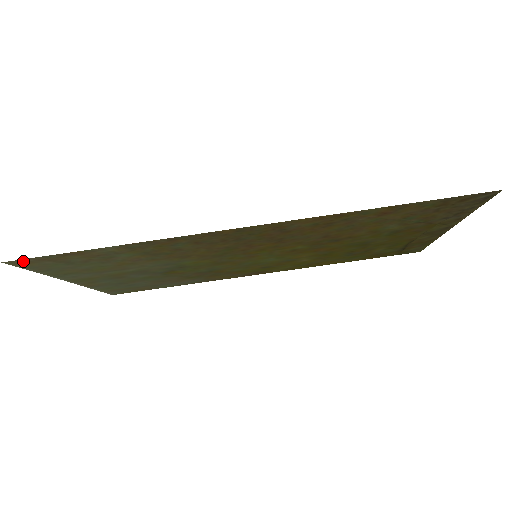
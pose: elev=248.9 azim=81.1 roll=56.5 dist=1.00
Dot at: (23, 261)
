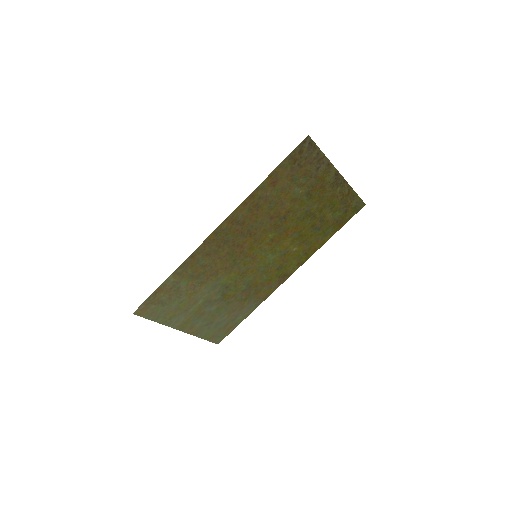
Dot at: (141, 309)
